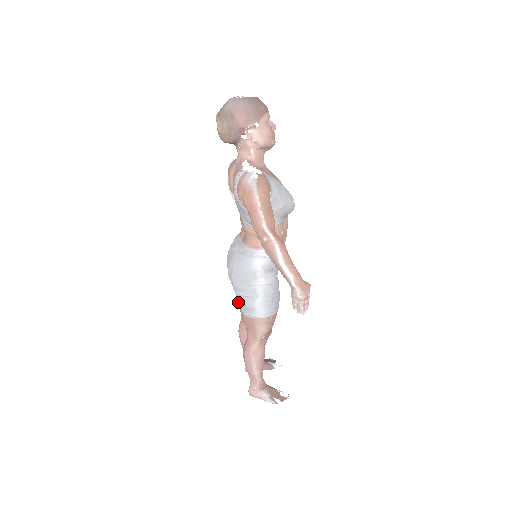
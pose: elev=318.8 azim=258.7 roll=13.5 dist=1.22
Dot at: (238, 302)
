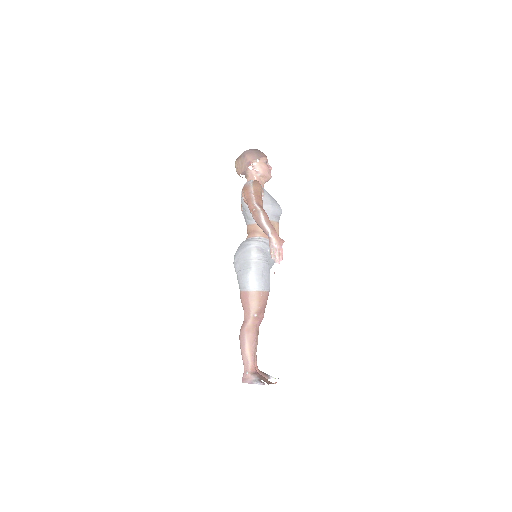
Dot at: (238, 282)
